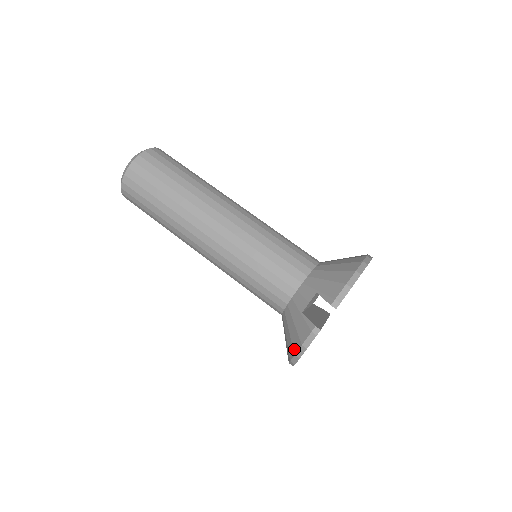
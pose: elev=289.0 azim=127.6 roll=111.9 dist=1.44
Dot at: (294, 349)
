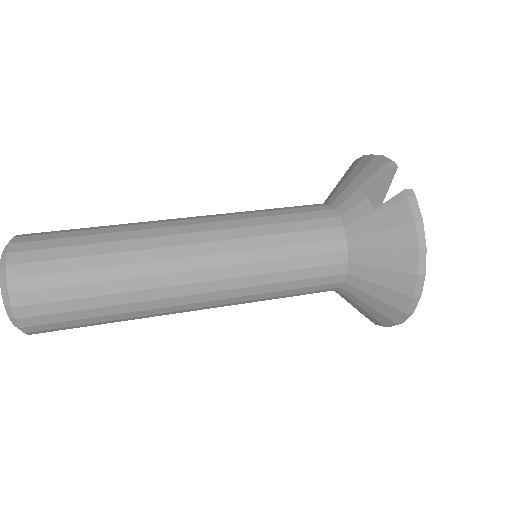
Dot at: (411, 245)
